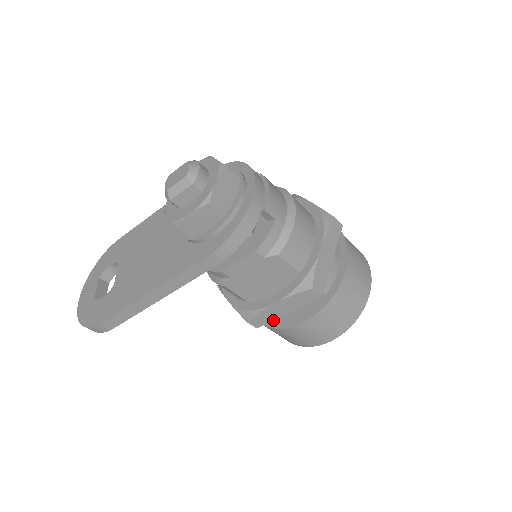
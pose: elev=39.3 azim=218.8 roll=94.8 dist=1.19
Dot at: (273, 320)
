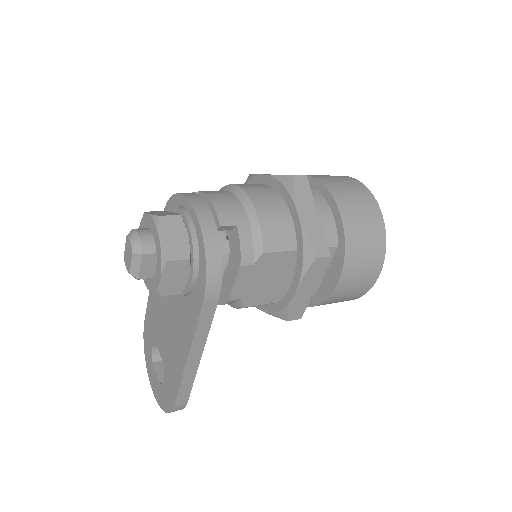
Dot at: (313, 298)
